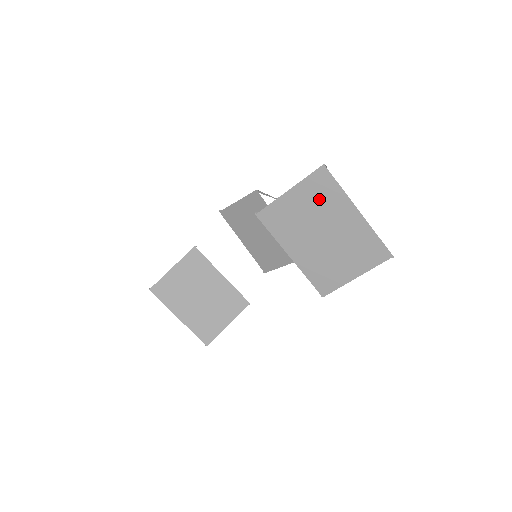
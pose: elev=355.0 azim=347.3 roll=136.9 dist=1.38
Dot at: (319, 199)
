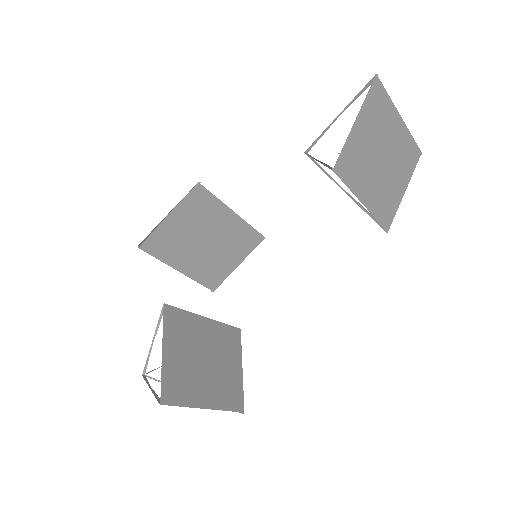
Dot at: (377, 119)
